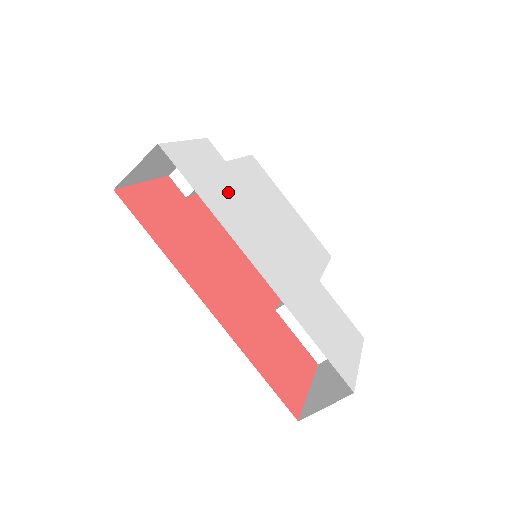
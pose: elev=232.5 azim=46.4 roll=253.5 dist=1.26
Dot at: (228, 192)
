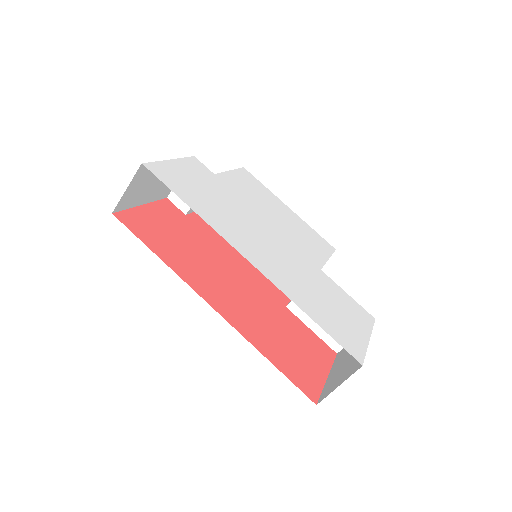
Dot at: (217, 199)
